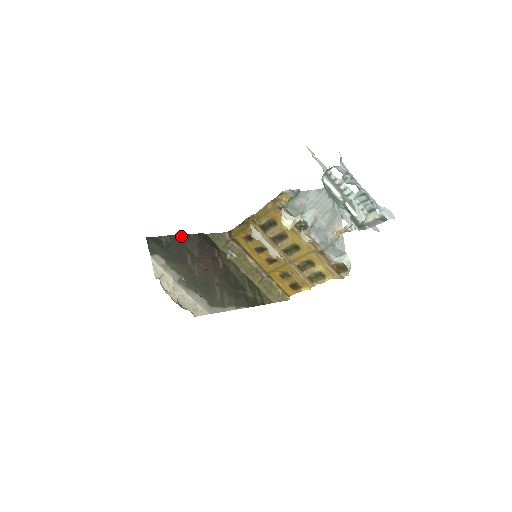
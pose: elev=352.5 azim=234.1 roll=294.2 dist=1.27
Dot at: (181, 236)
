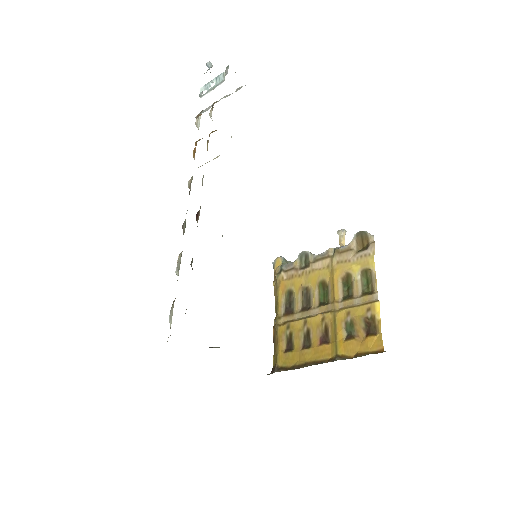
Dot at: occluded
